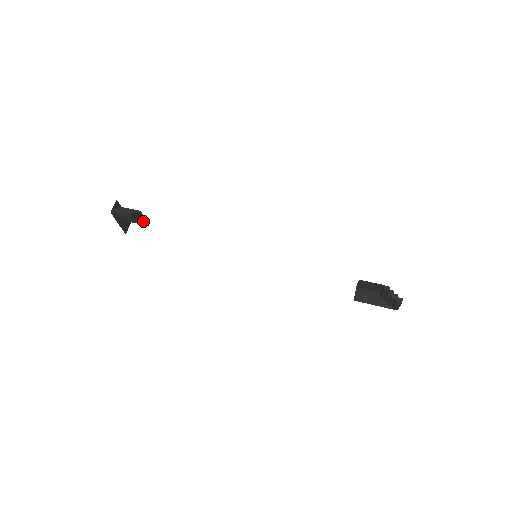
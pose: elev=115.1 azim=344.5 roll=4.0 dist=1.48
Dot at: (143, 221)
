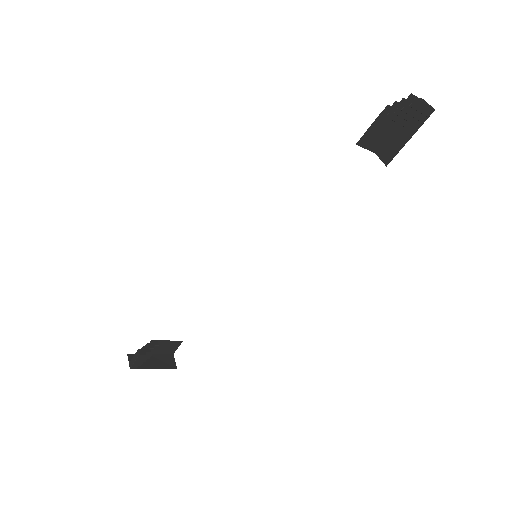
Dot at: (172, 343)
